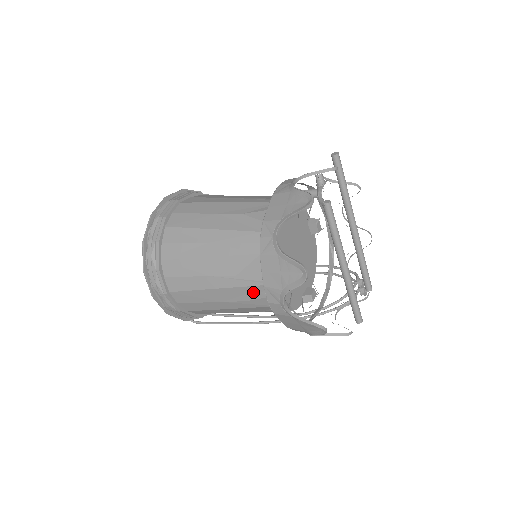
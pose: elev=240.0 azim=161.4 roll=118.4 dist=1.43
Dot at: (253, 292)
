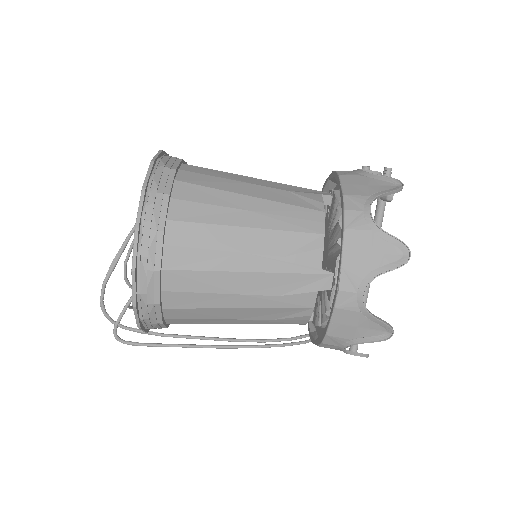
Dot at: (297, 283)
